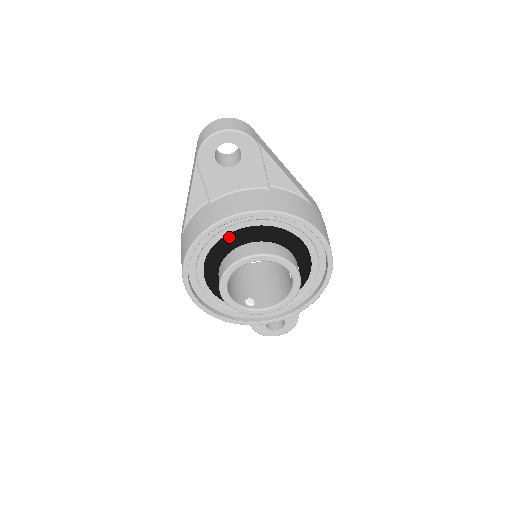
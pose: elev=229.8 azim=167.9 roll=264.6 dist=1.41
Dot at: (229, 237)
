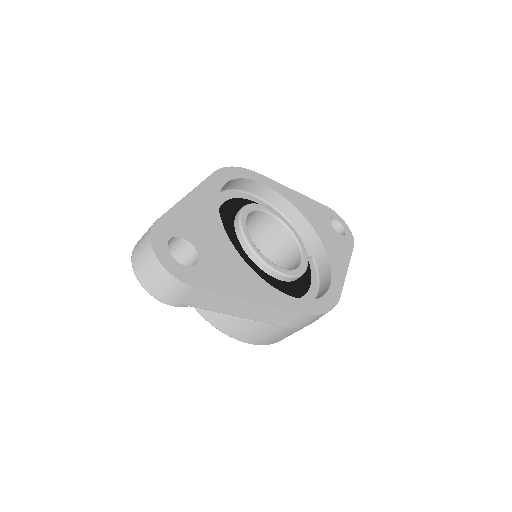
Dot at: occluded
